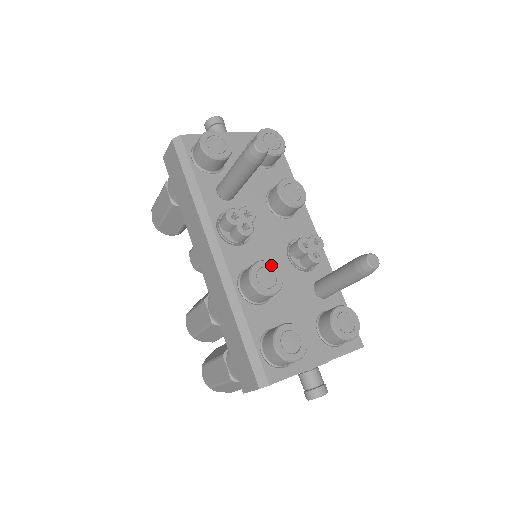
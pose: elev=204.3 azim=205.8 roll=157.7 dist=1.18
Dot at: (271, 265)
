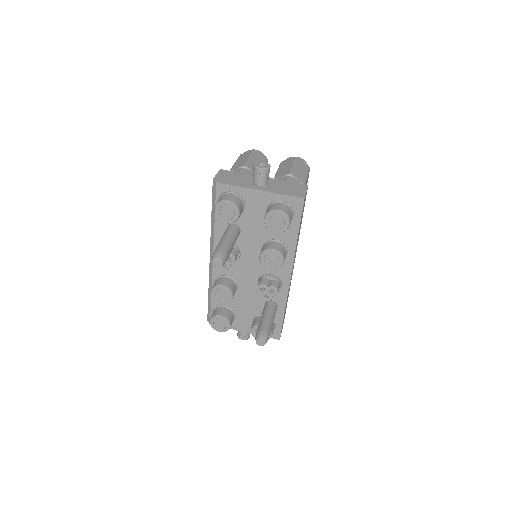
Dot at: (228, 291)
